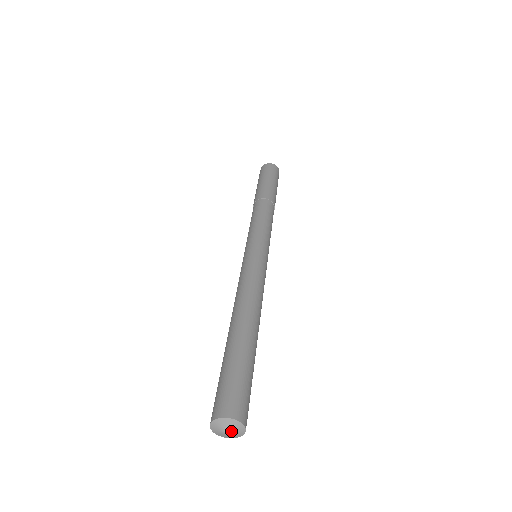
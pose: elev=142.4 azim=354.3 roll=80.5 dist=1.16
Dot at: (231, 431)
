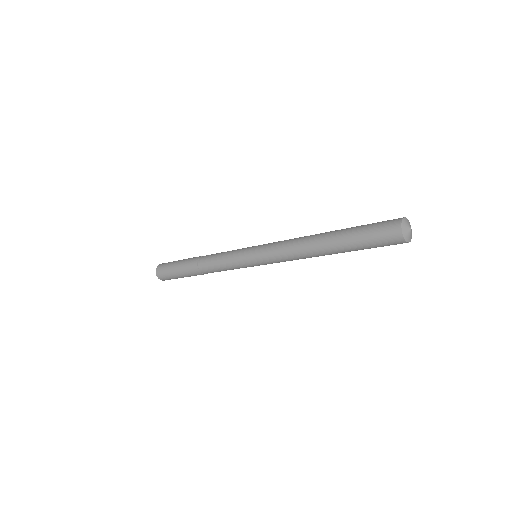
Dot at: (410, 226)
